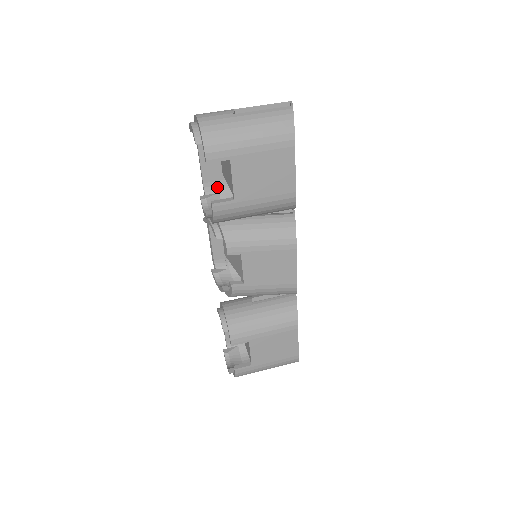
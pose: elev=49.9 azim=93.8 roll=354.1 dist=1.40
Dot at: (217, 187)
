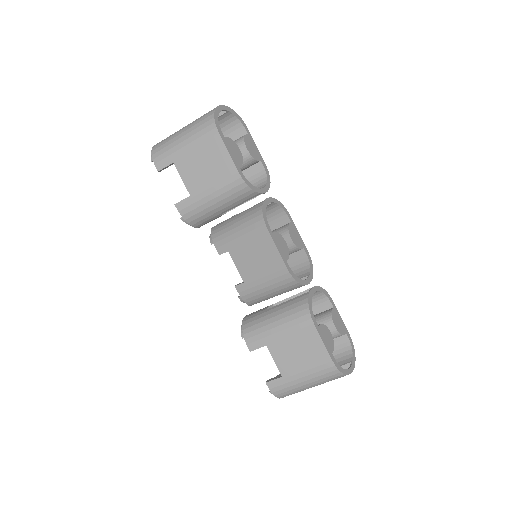
Dot at: occluded
